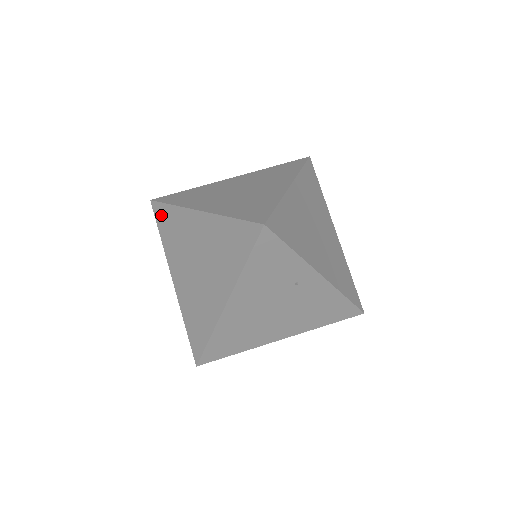
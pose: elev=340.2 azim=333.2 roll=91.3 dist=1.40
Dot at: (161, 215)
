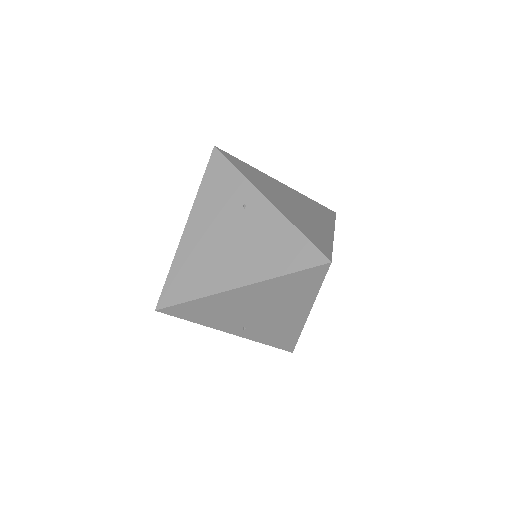
Dot at: occluded
